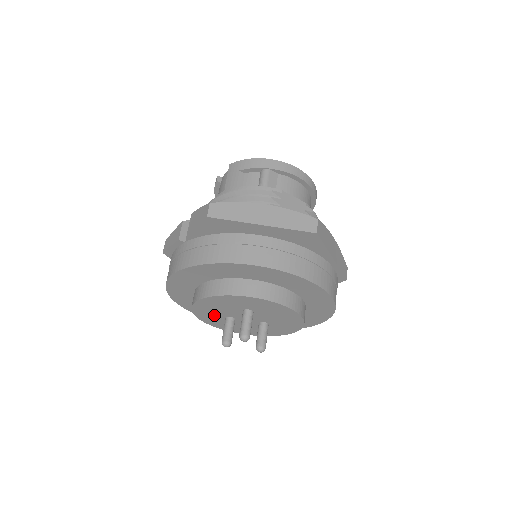
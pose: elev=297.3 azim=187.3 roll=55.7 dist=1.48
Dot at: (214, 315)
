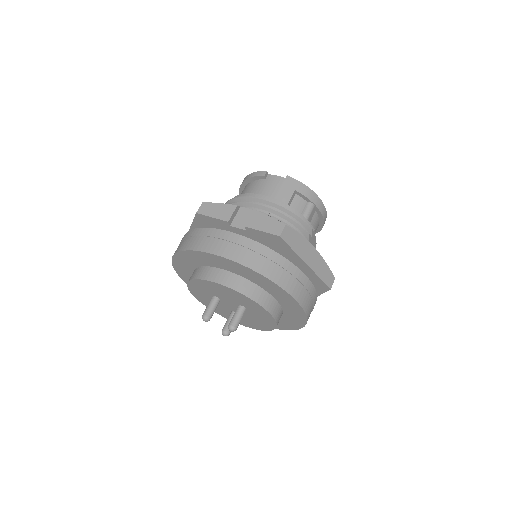
Dot at: (208, 290)
